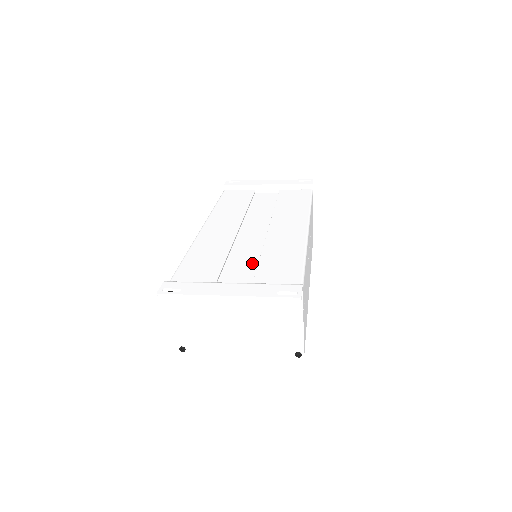
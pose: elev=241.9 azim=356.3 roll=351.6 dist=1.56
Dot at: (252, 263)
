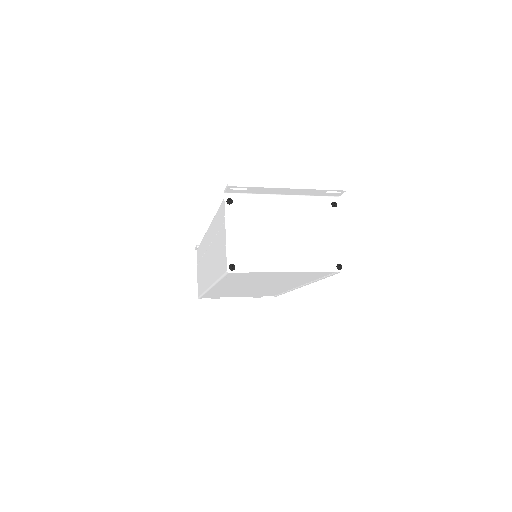
Dot at: occluded
